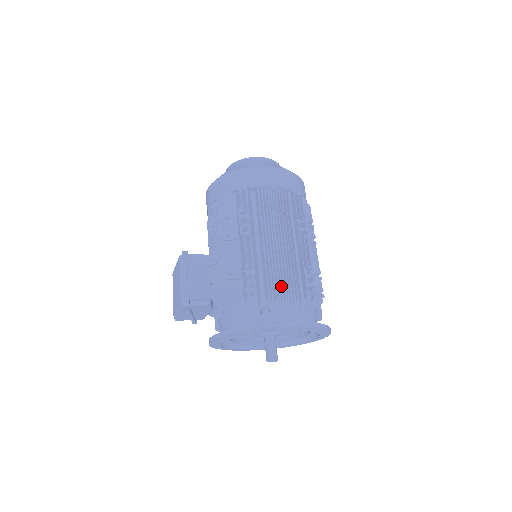
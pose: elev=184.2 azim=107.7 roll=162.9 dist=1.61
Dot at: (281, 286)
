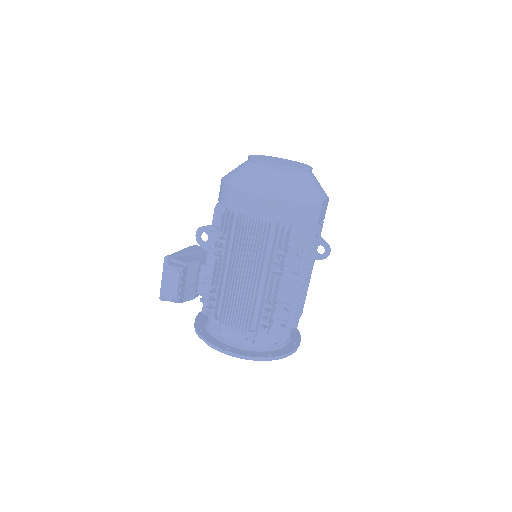
Dot at: (235, 314)
